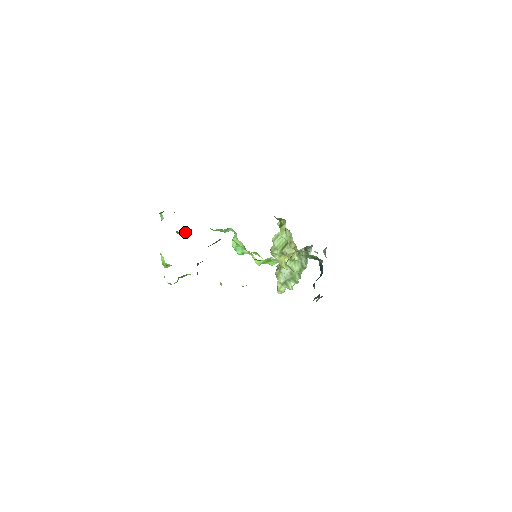
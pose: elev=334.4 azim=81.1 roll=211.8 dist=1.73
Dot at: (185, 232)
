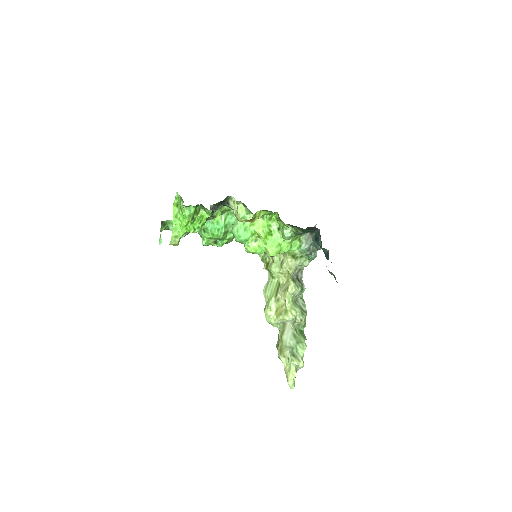
Dot at: occluded
